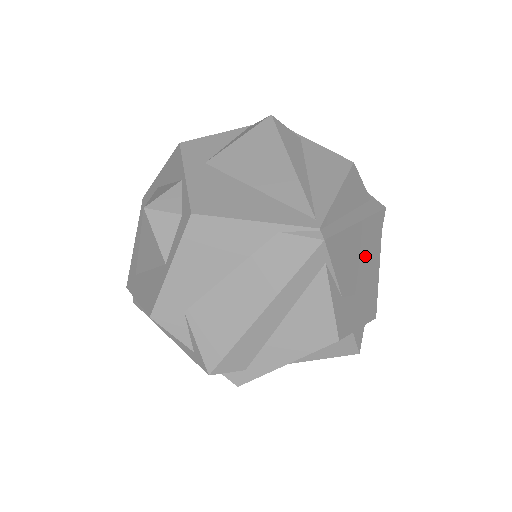
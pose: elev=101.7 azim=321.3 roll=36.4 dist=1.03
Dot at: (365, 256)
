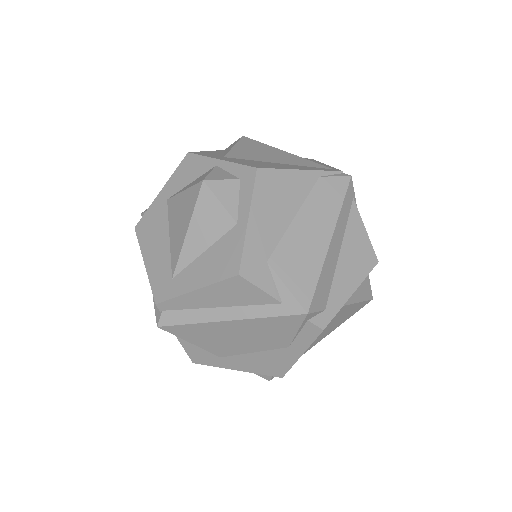
Dot at: occluded
